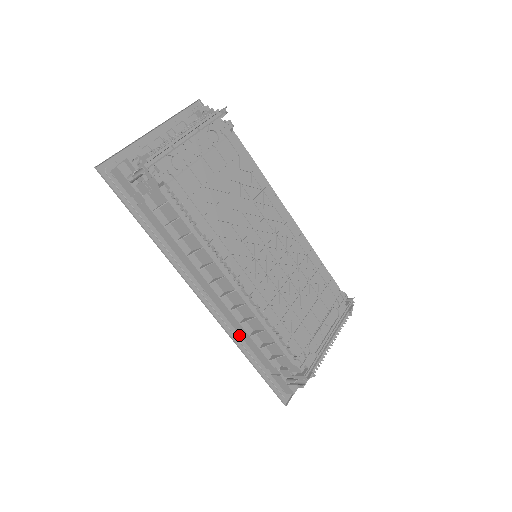
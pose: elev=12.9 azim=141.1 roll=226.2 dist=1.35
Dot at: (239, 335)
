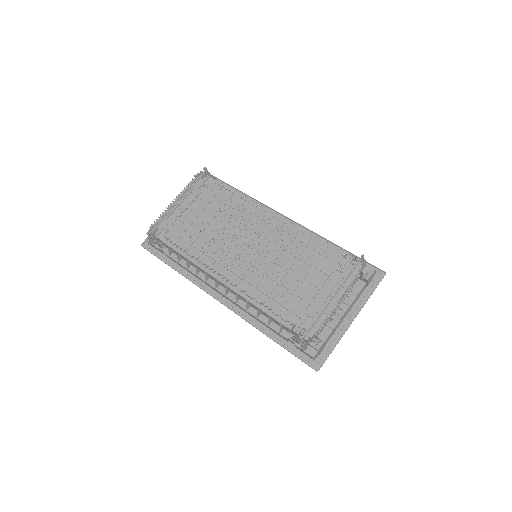
Dot at: (257, 320)
